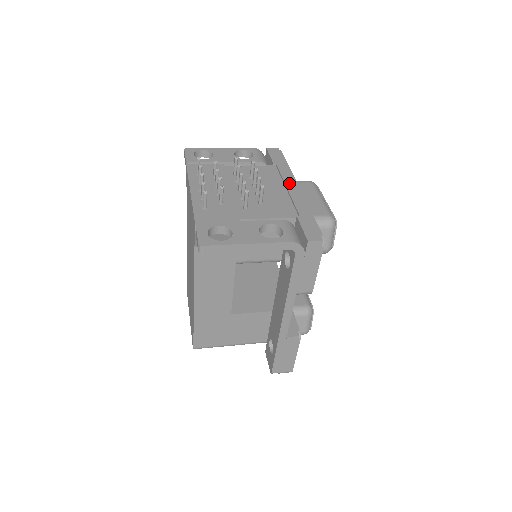
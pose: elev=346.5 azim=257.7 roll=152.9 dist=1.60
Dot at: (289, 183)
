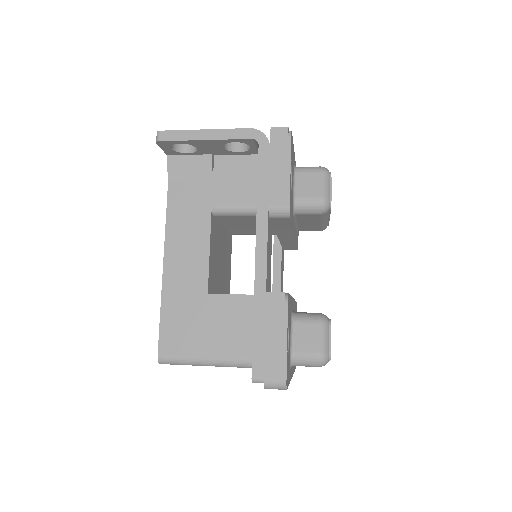
Dot at: occluded
